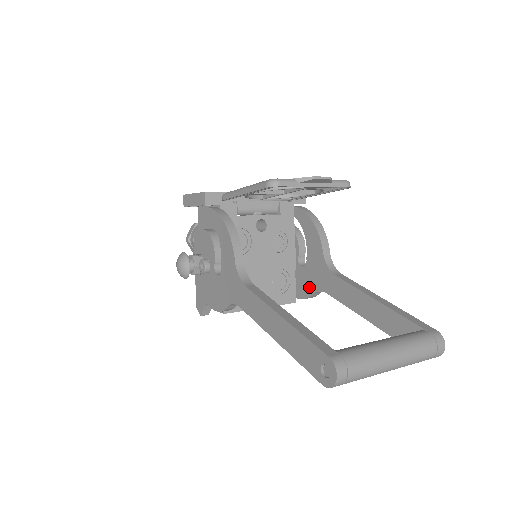
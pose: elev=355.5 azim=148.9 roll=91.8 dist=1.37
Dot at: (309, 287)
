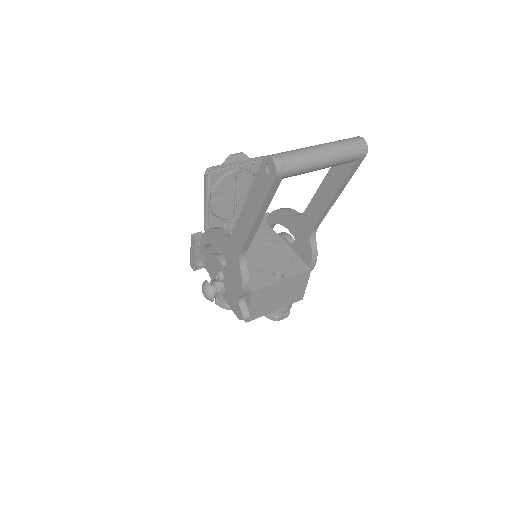
Dot at: (306, 245)
